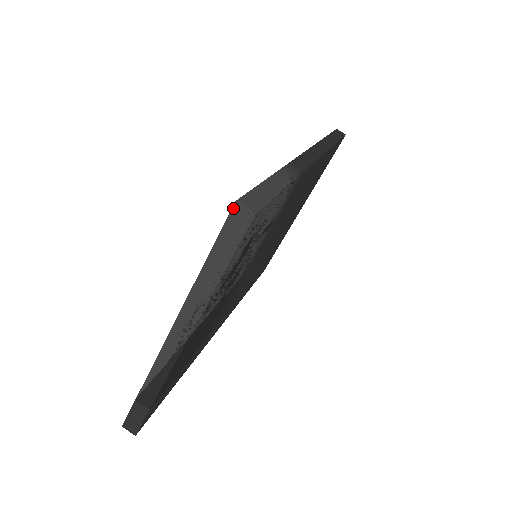
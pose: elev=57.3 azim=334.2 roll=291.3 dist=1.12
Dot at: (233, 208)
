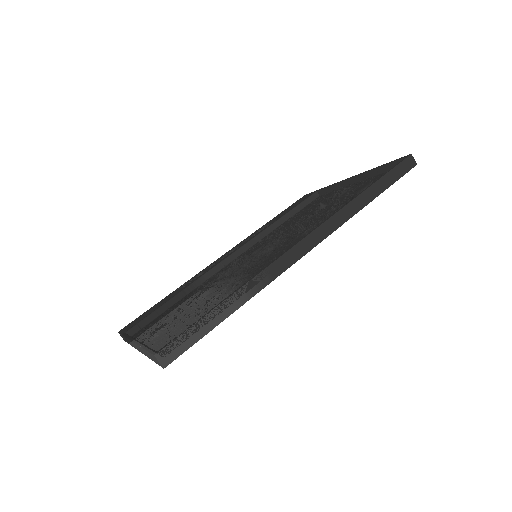
Dot at: (153, 355)
